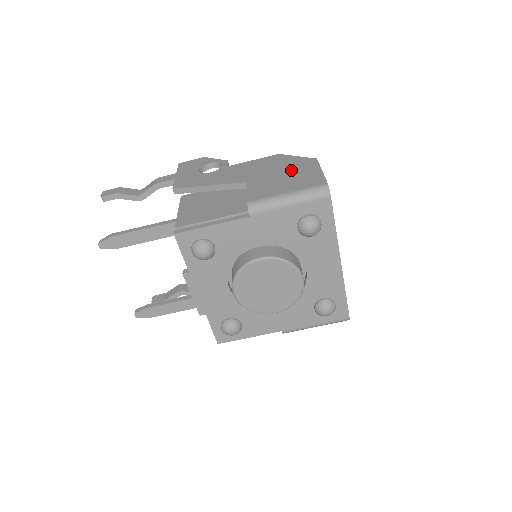
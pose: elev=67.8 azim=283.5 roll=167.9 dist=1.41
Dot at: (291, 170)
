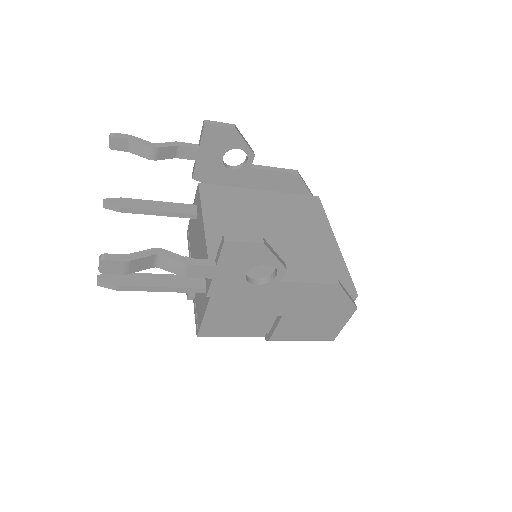
Dot at: (327, 316)
